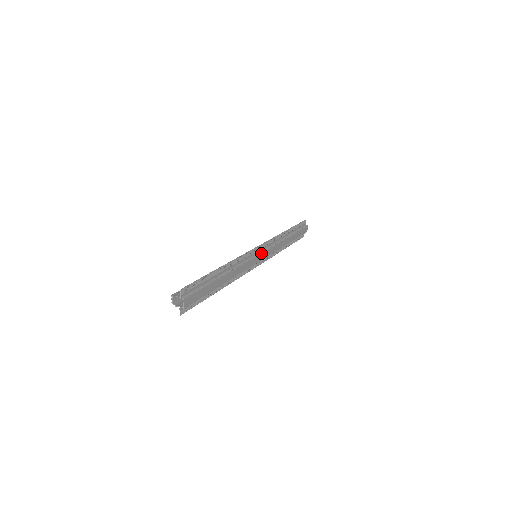
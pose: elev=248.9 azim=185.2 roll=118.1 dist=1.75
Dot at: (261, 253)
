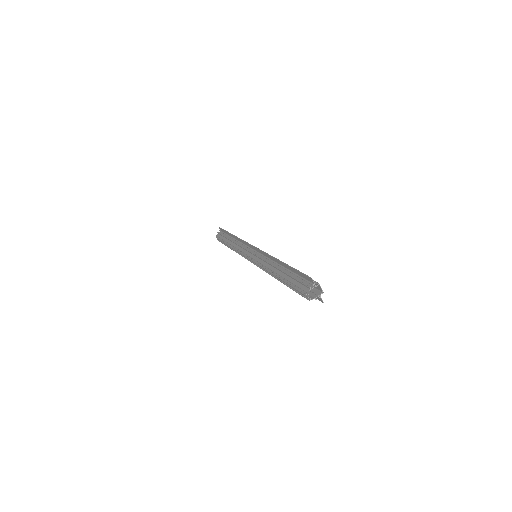
Dot at: occluded
